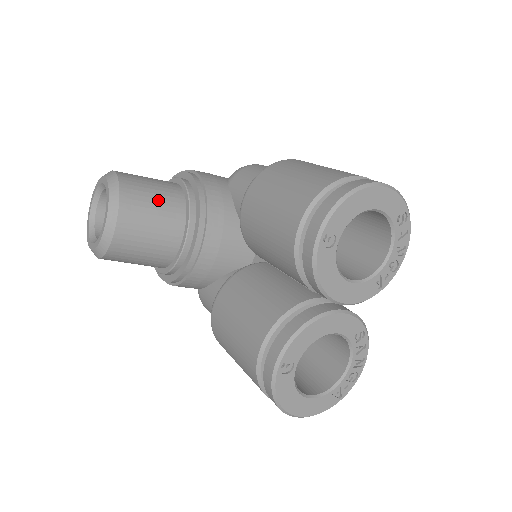
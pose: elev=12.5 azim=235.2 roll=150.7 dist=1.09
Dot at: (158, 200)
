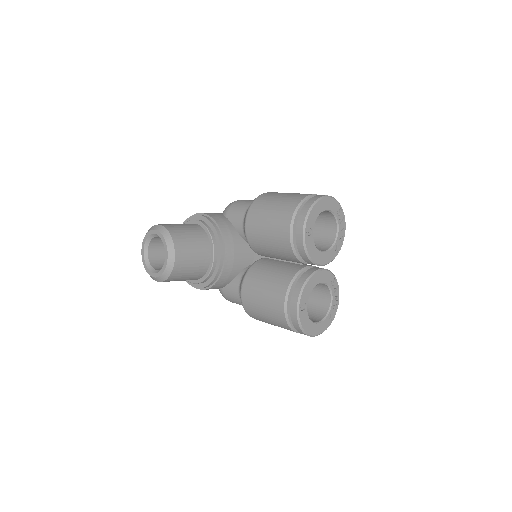
Dot at: (192, 236)
